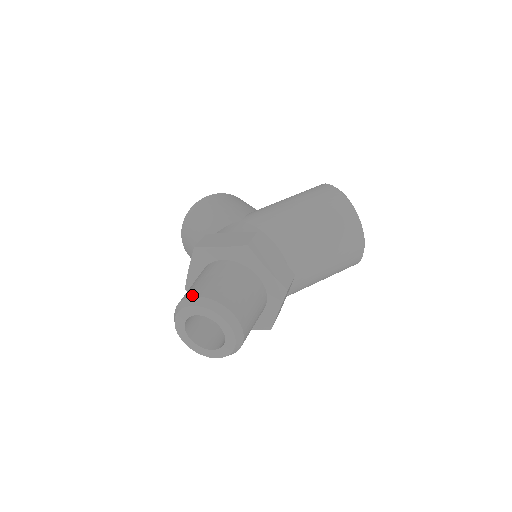
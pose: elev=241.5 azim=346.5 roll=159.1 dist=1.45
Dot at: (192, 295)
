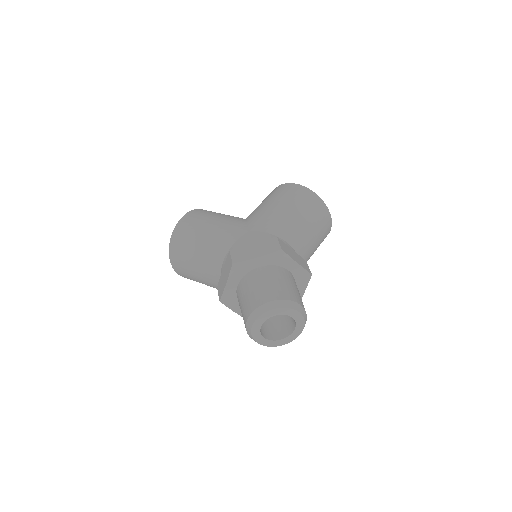
Dot at: (265, 302)
